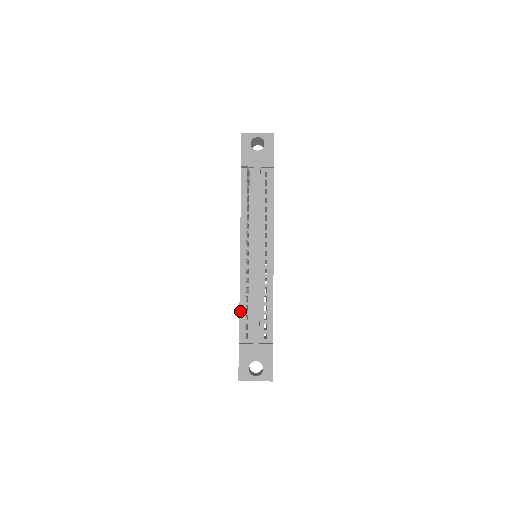
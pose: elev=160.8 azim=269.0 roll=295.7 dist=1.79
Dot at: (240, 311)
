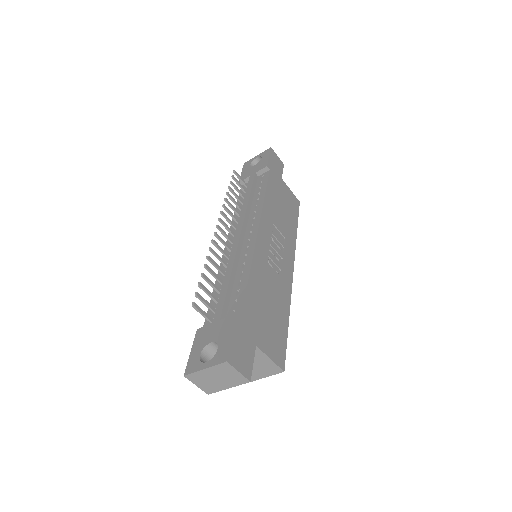
Dot at: occluded
